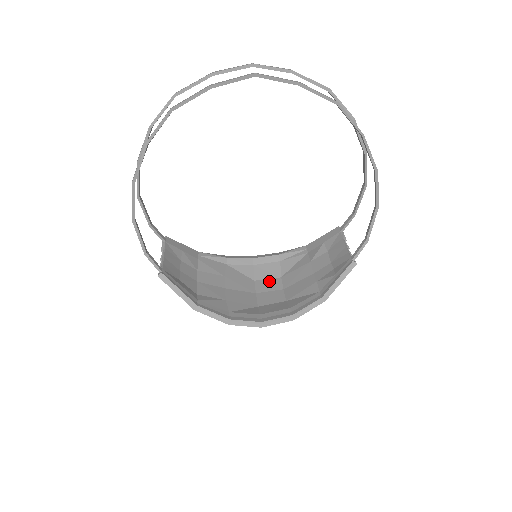
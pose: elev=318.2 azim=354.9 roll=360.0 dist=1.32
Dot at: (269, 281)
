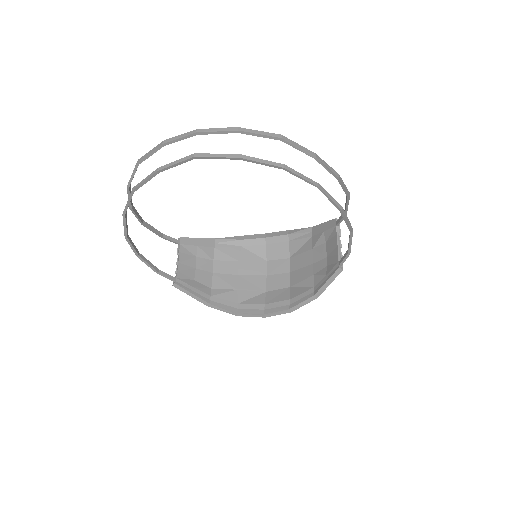
Dot at: (279, 262)
